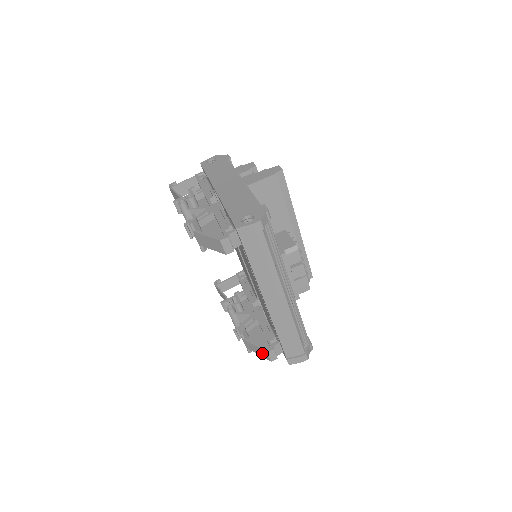
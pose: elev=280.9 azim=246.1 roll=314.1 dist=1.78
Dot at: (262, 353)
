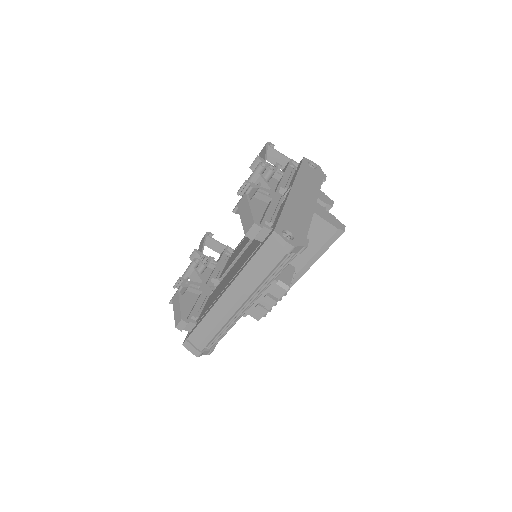
Dot at: (177, 315)
